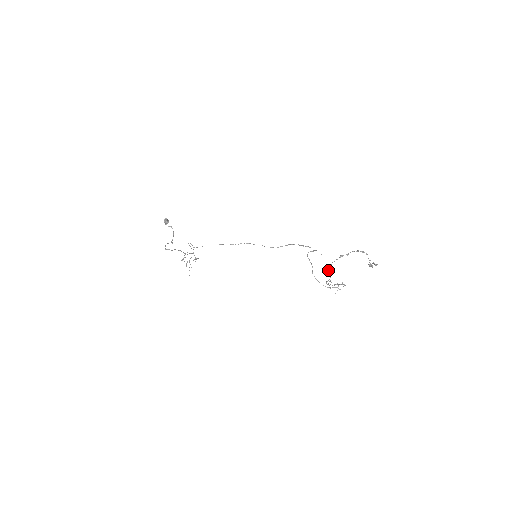
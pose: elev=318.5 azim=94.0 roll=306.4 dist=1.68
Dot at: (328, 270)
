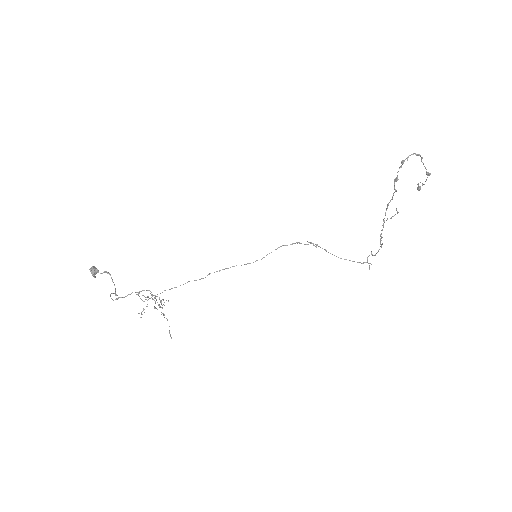
Dot at: (394, 187)
